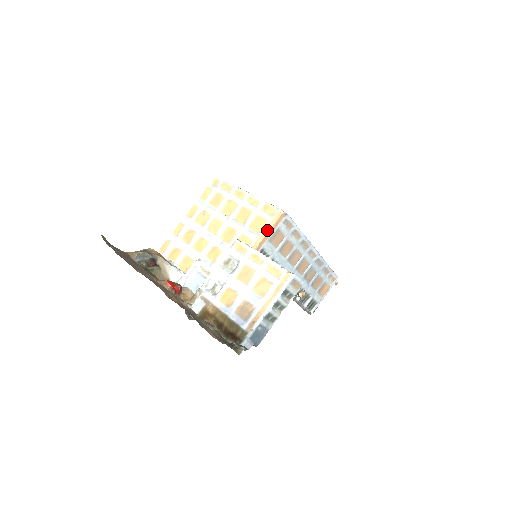
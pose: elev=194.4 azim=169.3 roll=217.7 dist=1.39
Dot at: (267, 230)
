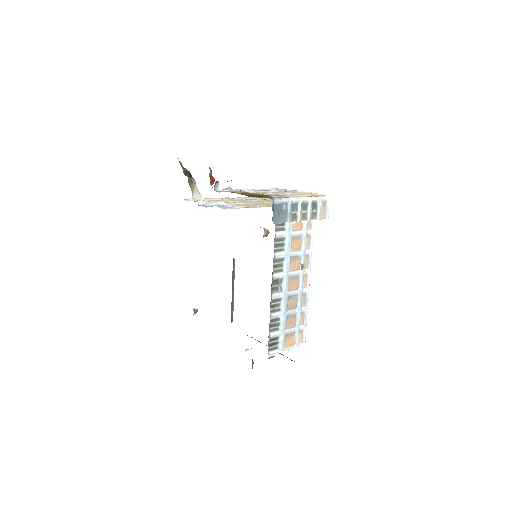
Dot at: occluded
